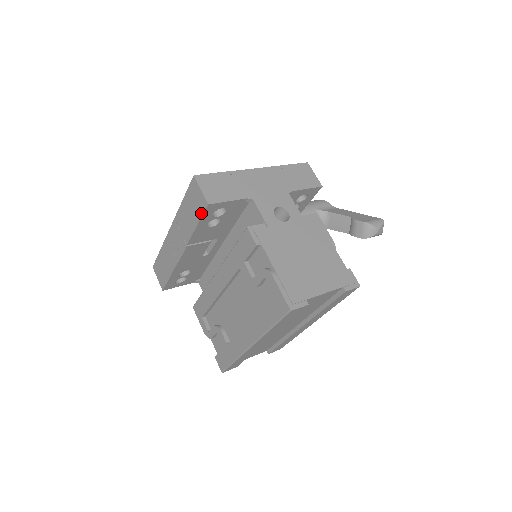
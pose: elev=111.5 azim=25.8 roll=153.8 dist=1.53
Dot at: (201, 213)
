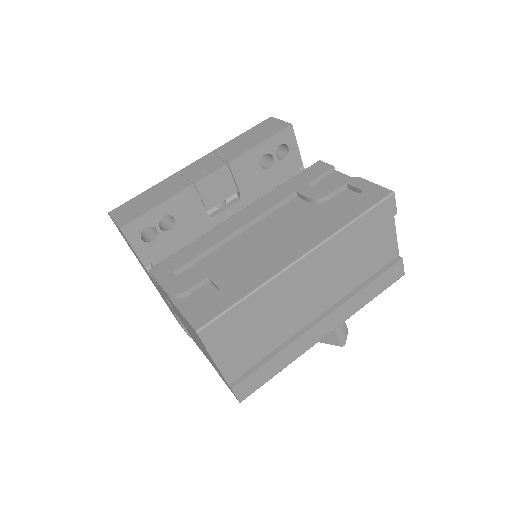
Dot at: (275, 132)
